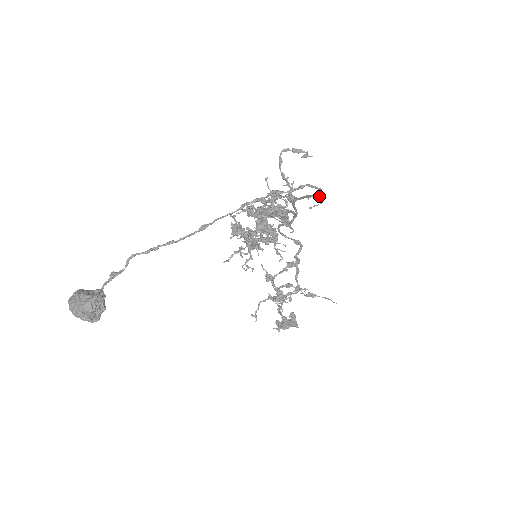
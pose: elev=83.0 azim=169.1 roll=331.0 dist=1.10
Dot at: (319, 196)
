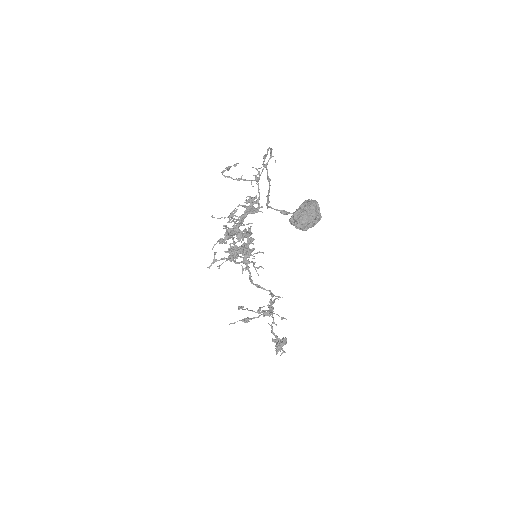
Dot at: (272, 156)
